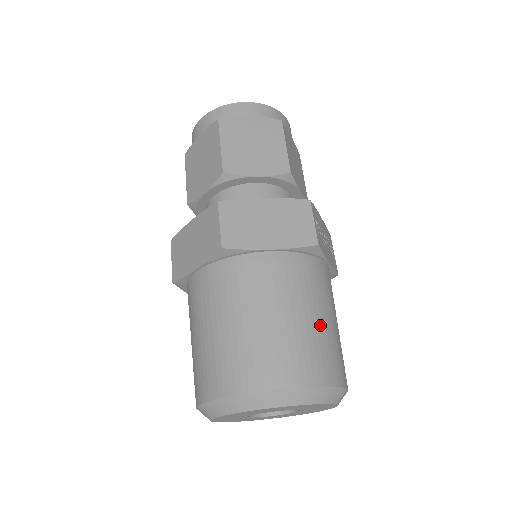
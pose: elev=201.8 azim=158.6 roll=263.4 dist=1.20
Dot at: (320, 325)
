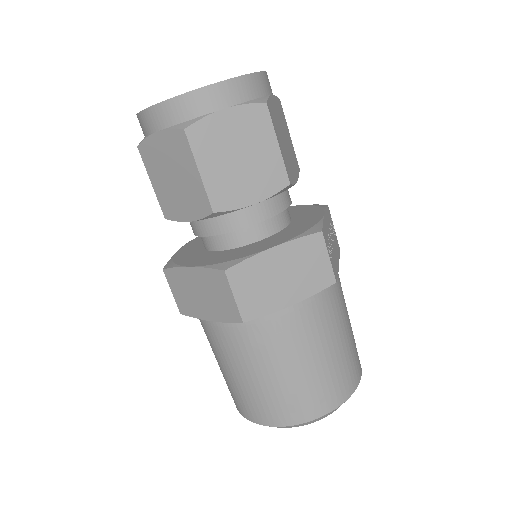
Dot at: (342, 347)
